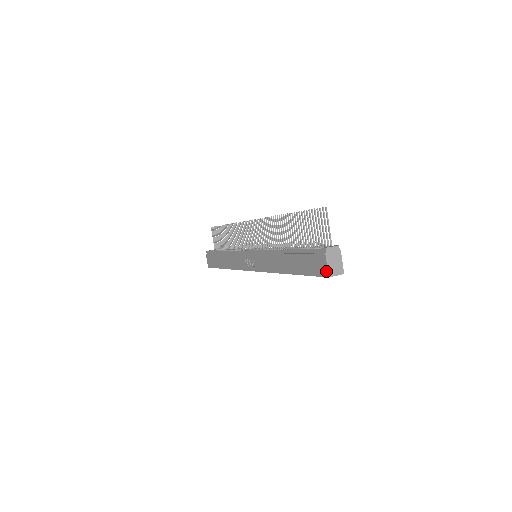
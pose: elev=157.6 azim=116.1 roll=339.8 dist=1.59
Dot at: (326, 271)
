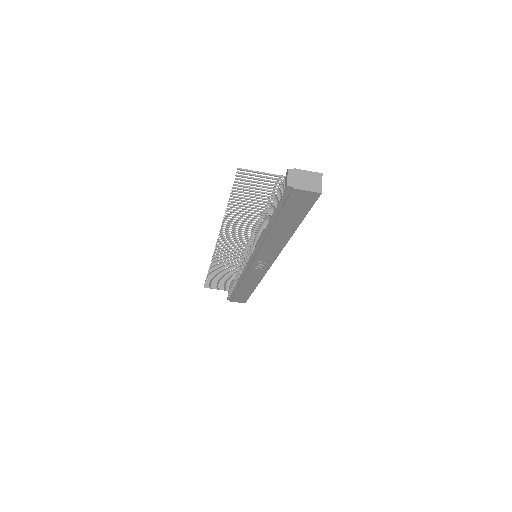
Dot at: (313, 194)
